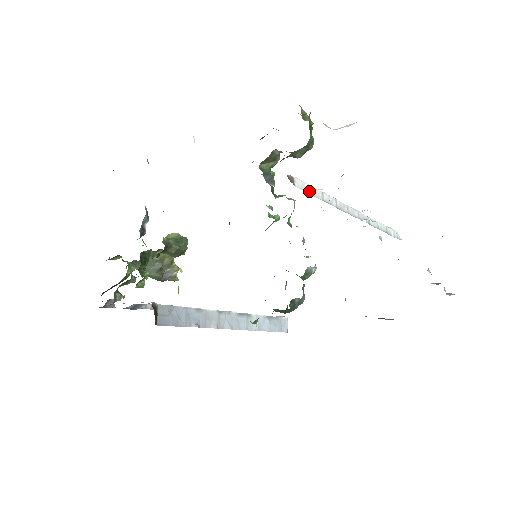
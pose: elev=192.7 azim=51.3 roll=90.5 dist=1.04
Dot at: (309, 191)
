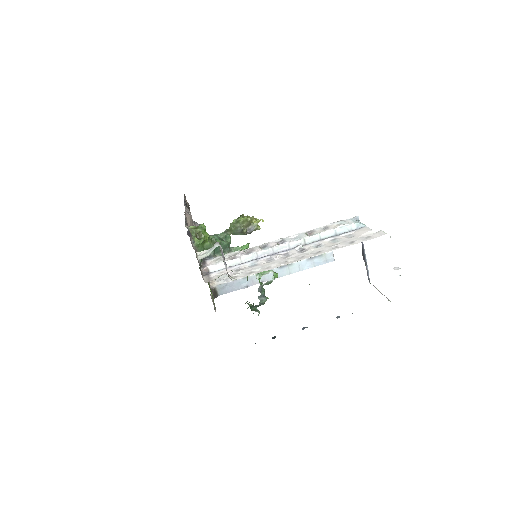
Dot at: occluded
